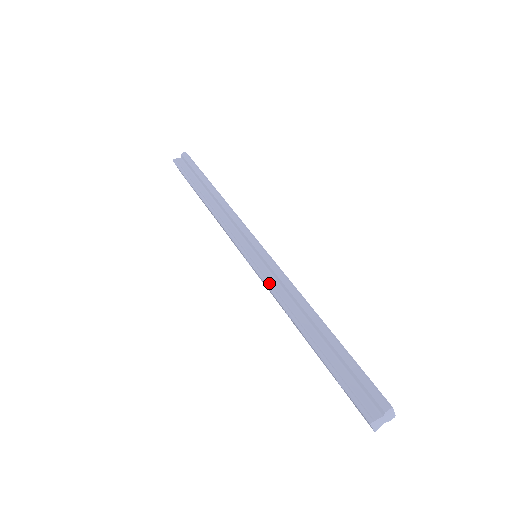
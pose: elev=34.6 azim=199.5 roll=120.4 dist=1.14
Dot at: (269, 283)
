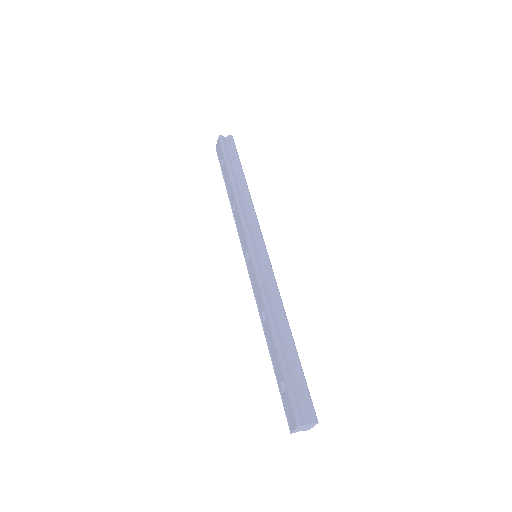
Dot at: (263, 284)
